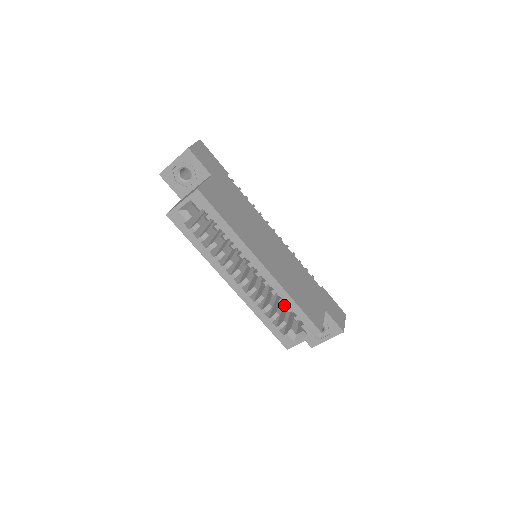
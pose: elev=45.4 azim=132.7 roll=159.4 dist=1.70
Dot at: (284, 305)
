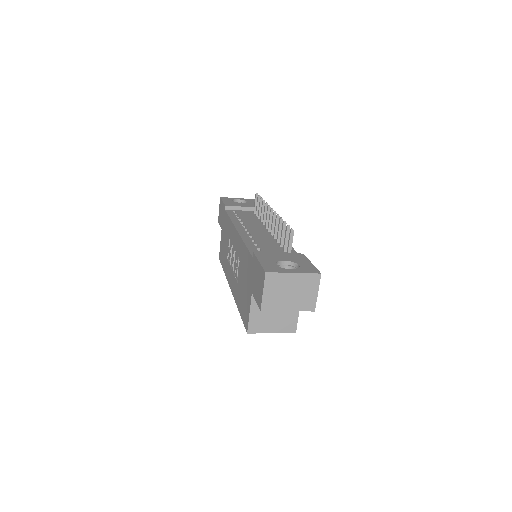
Dot at: occluded
